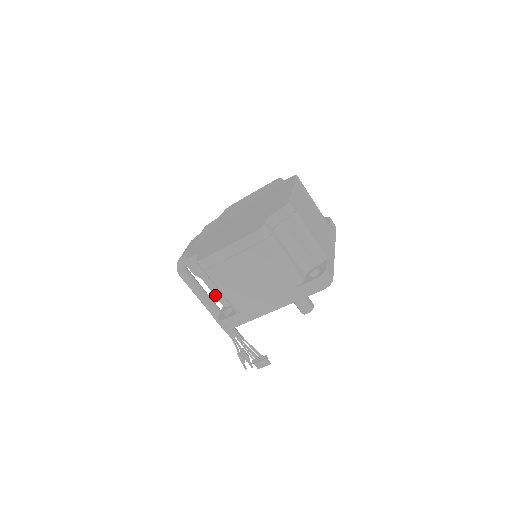
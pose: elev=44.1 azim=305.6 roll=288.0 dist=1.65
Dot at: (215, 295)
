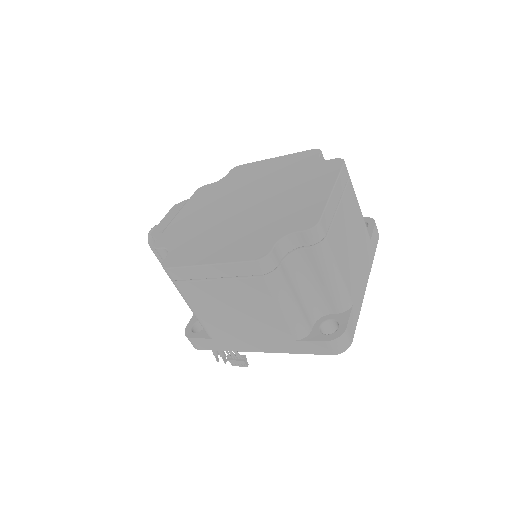
Dot at: occluded
